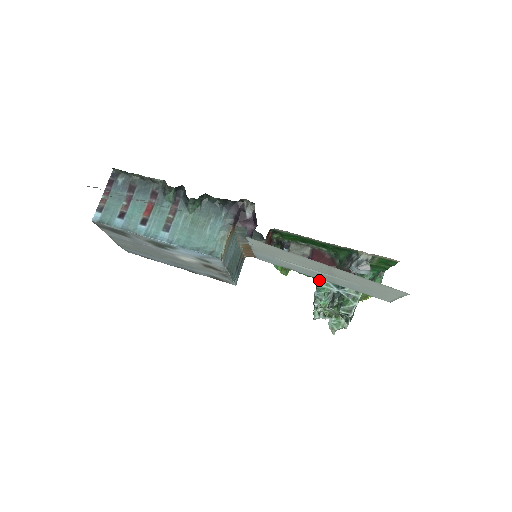
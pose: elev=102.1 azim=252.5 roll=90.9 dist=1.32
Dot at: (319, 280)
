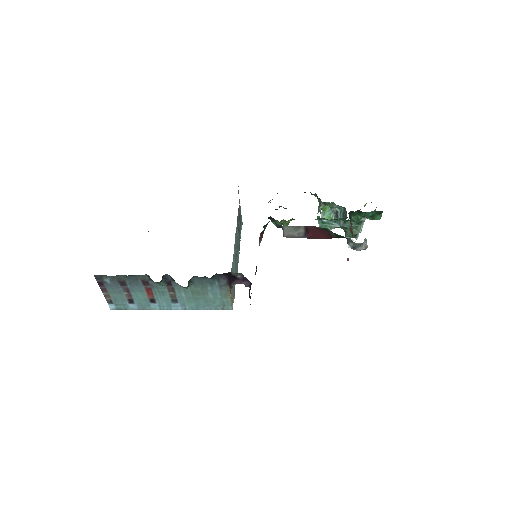
Dot at: (319, 220)
